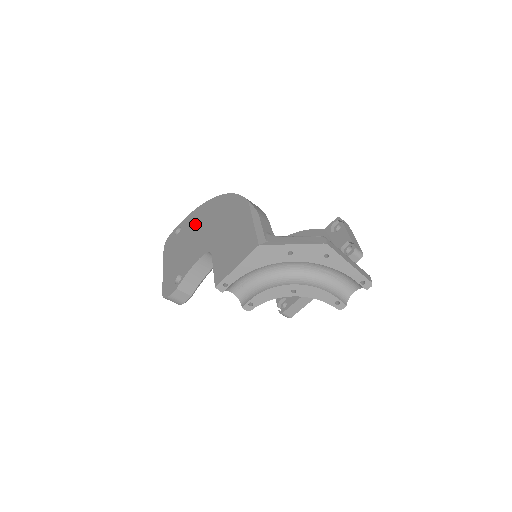
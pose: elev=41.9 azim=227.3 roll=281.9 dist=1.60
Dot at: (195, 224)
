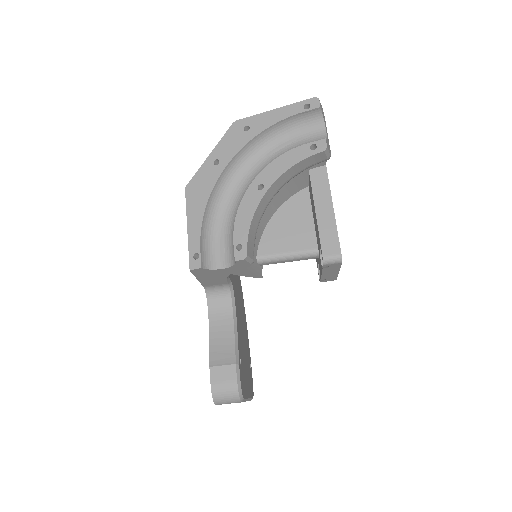
Dot at: occluded
